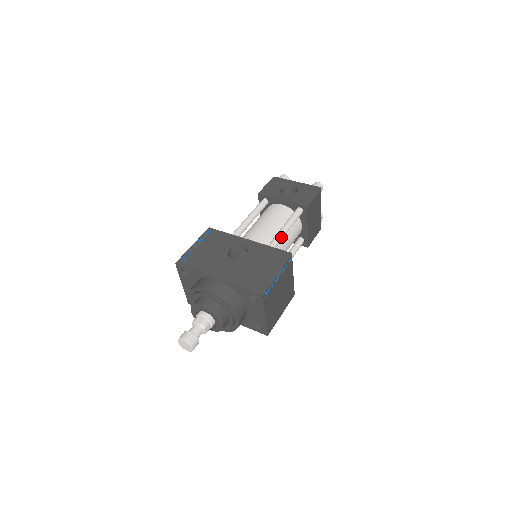
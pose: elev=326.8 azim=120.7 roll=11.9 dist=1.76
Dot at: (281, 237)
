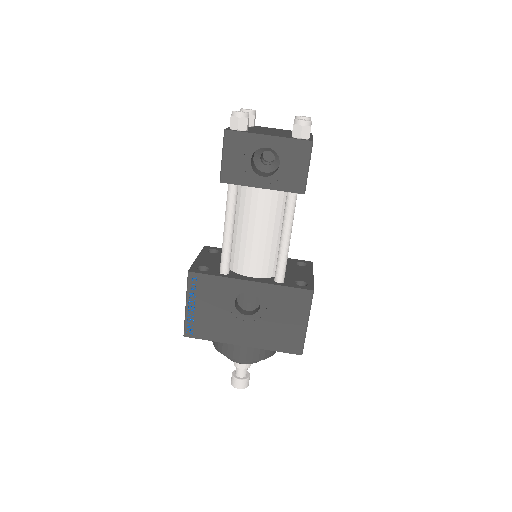
Dot at: (287, 254)
